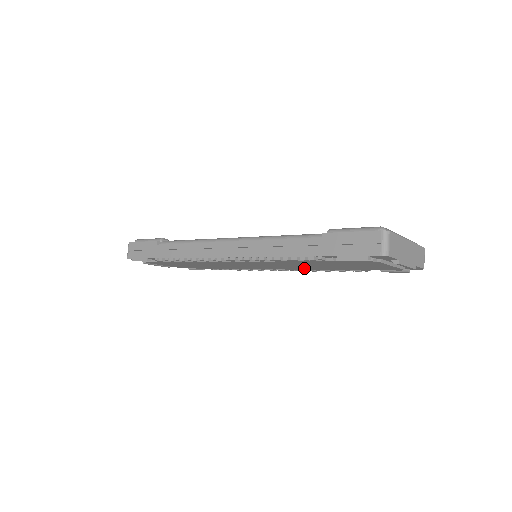
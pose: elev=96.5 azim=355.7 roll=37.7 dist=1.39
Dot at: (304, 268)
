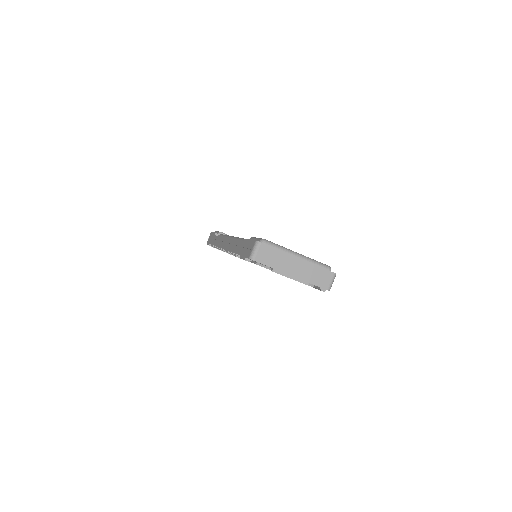
Dot at: occluded
